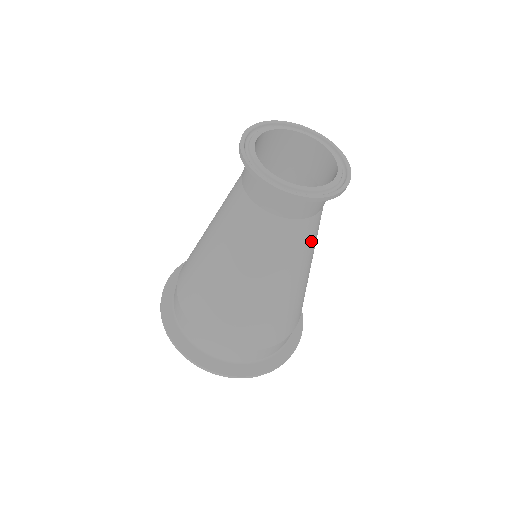
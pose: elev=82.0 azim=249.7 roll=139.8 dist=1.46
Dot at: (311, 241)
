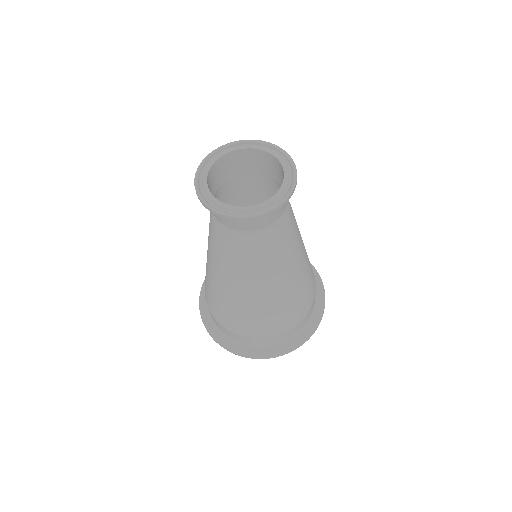
Dot at: (291, 232)
